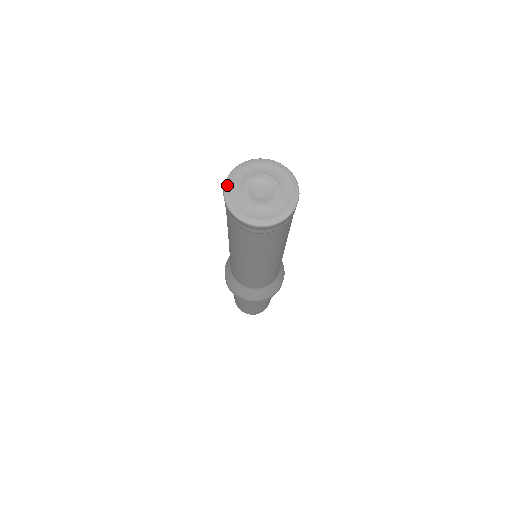
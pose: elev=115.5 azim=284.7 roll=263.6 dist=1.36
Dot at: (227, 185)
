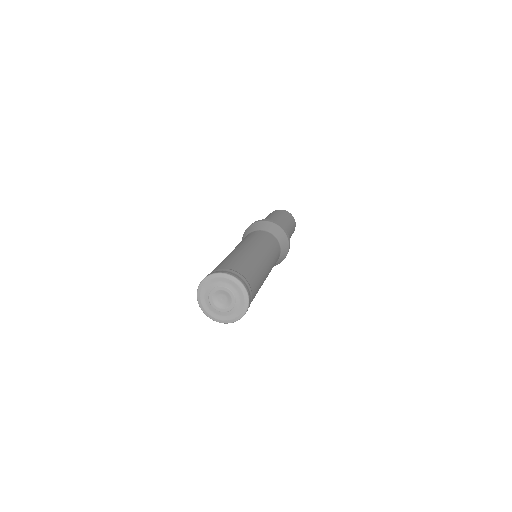
Dot at: (205, 280)
